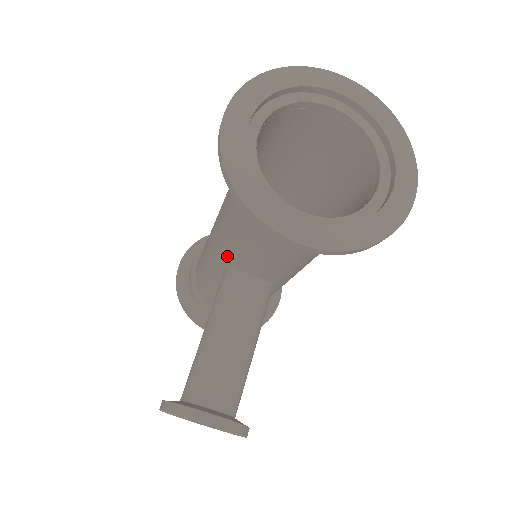
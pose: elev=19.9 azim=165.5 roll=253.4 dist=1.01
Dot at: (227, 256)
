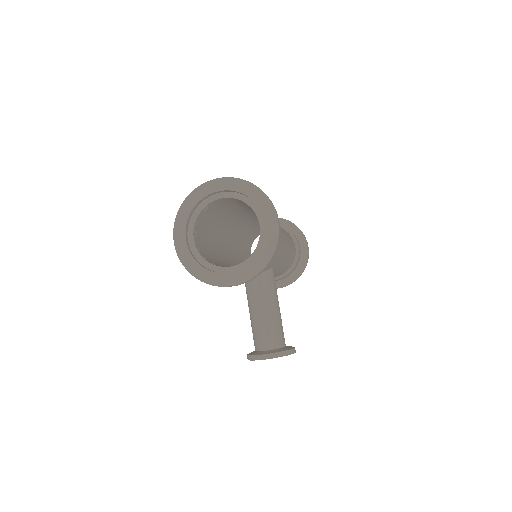
Dot at: occluded
